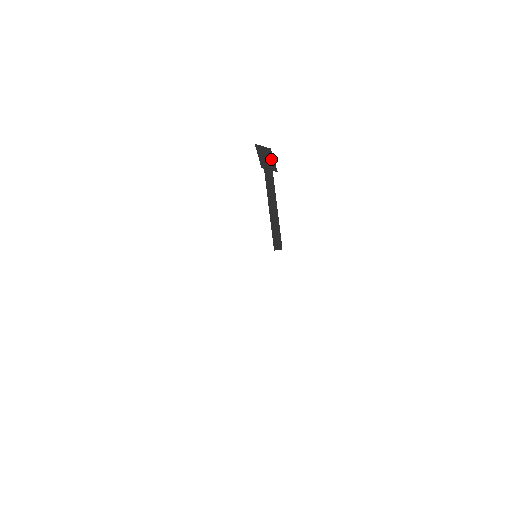
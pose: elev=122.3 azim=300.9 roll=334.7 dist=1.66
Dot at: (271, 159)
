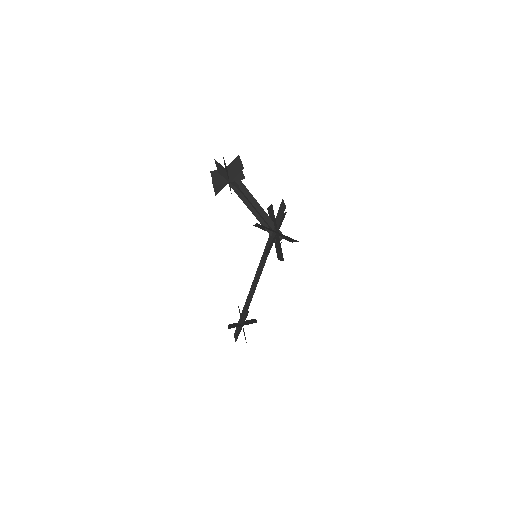
Dot at: (225, 171)
